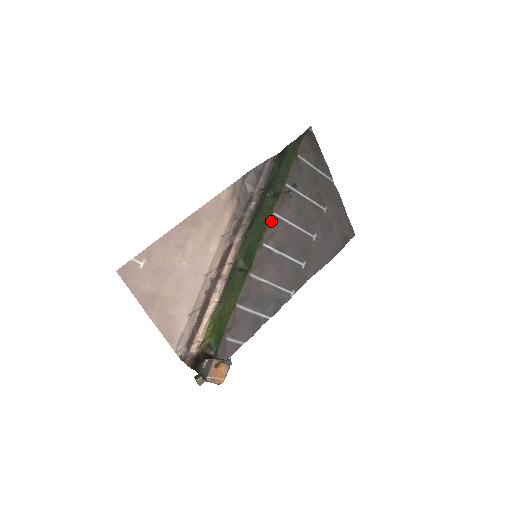
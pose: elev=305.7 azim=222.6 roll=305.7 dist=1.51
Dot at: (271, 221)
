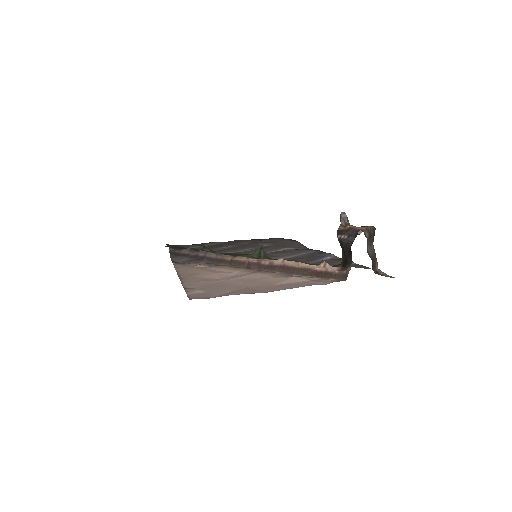
Dot at: occluded
